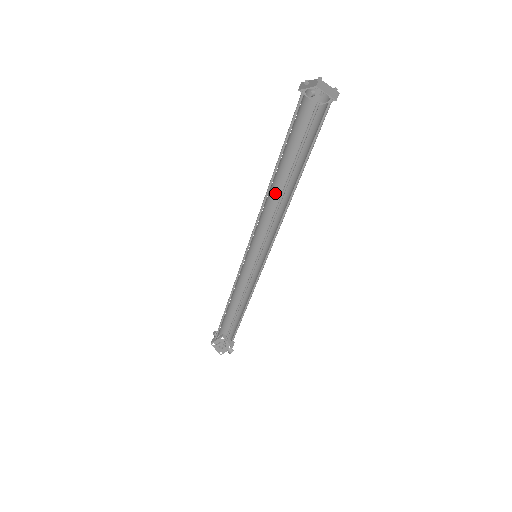
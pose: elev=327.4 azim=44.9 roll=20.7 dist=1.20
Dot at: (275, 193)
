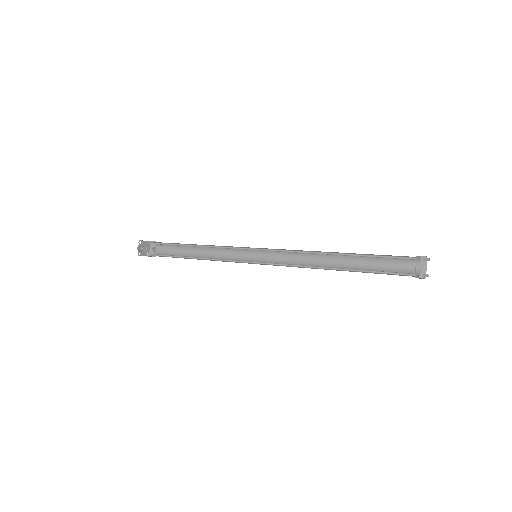
Dot at: occluded
